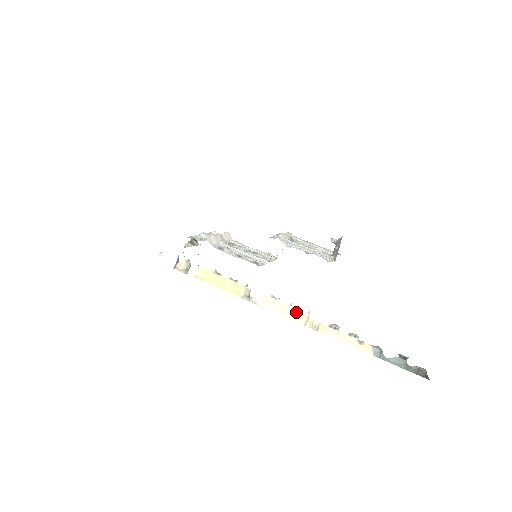
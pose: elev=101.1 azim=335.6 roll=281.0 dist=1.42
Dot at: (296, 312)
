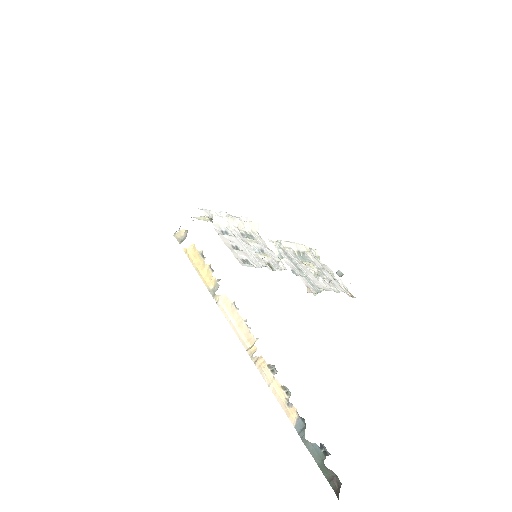
Dot at: (246, 331)
